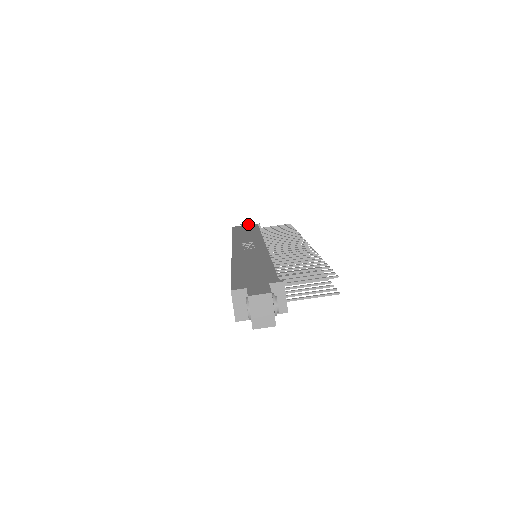
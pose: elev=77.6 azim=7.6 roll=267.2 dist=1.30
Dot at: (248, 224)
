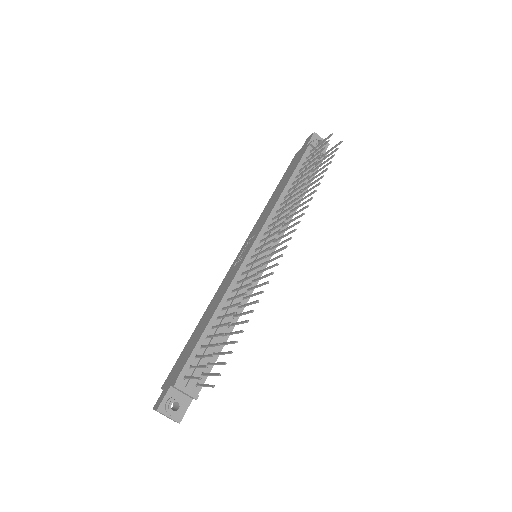
Dot at: (305, 144)
